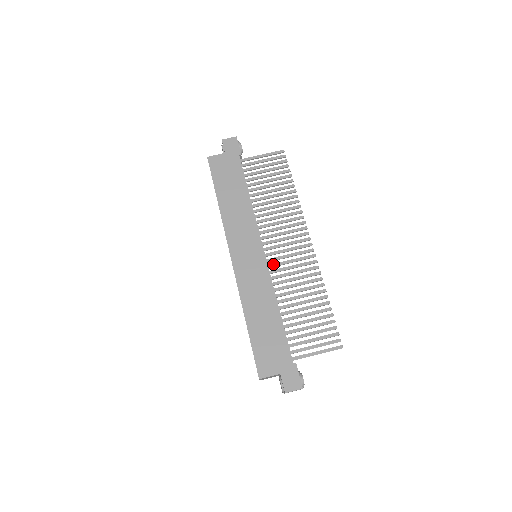
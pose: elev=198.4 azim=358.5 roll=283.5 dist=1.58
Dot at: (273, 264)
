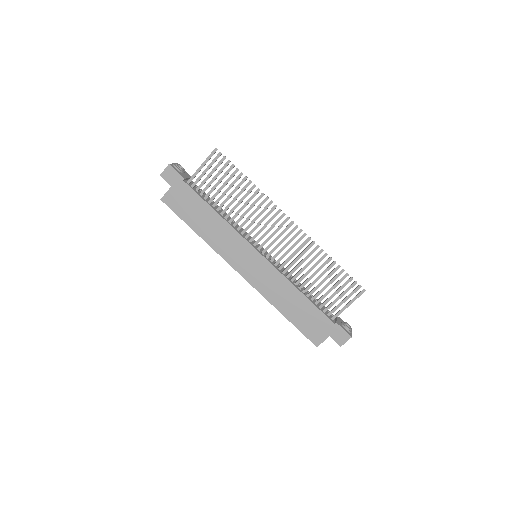
Dot at: (273, 257)
